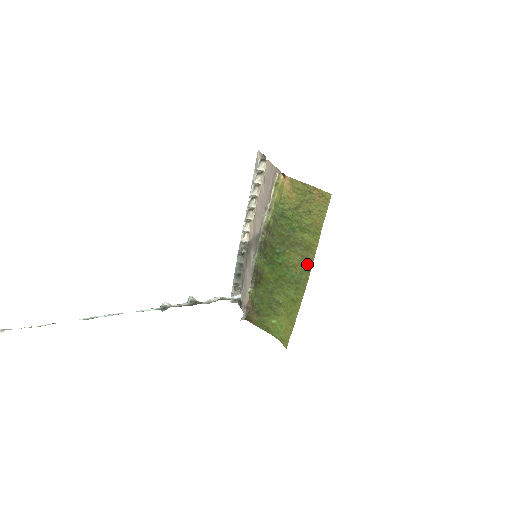
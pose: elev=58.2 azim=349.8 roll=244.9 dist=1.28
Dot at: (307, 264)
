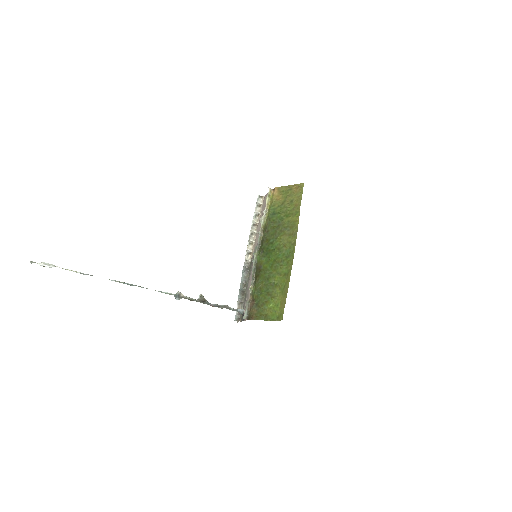
Dot at: (293, 238)
